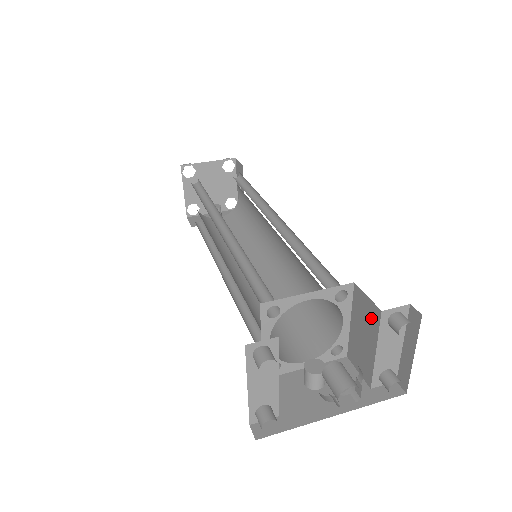
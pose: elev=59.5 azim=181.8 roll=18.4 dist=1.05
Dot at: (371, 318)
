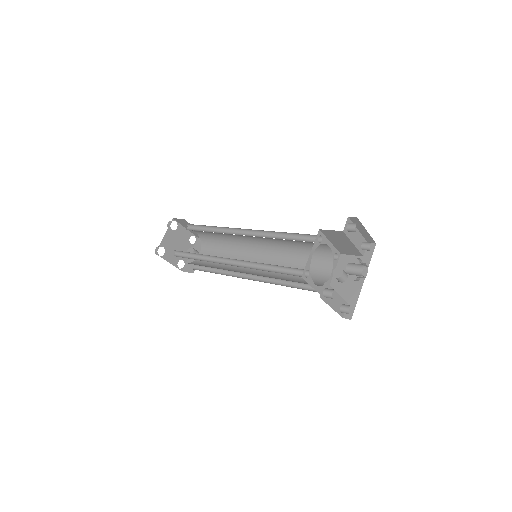
Dot at: (340, 236)
